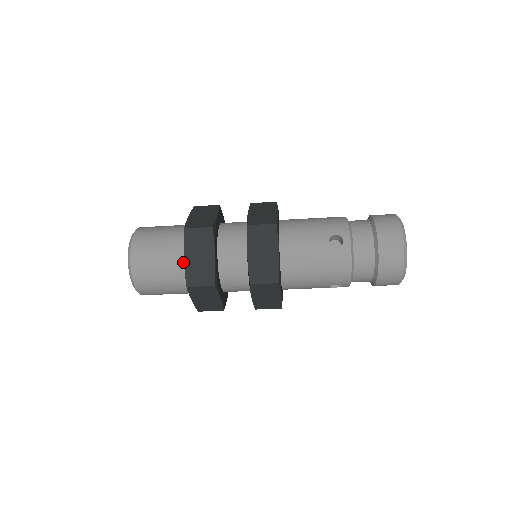
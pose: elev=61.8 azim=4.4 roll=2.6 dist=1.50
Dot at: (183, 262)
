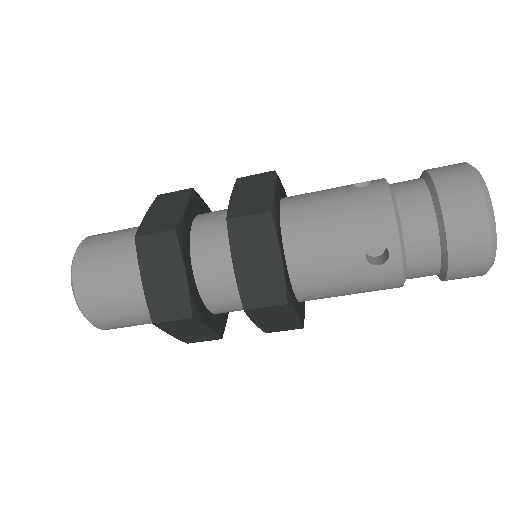
Dot at: occluded
